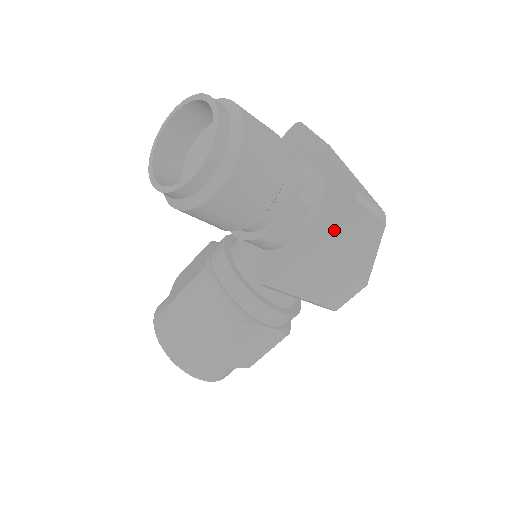
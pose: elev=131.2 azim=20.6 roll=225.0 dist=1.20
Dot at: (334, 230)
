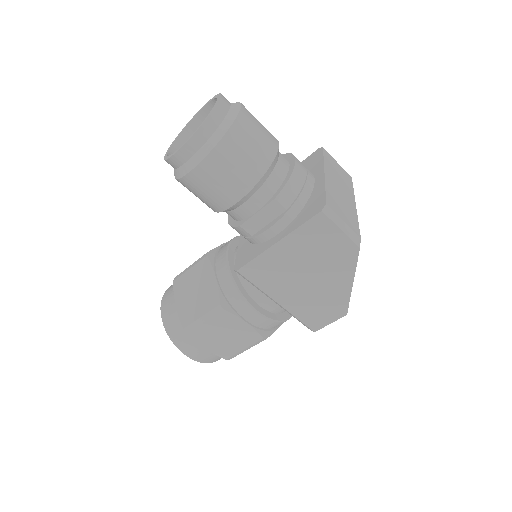
Dot at: (303, 236)
